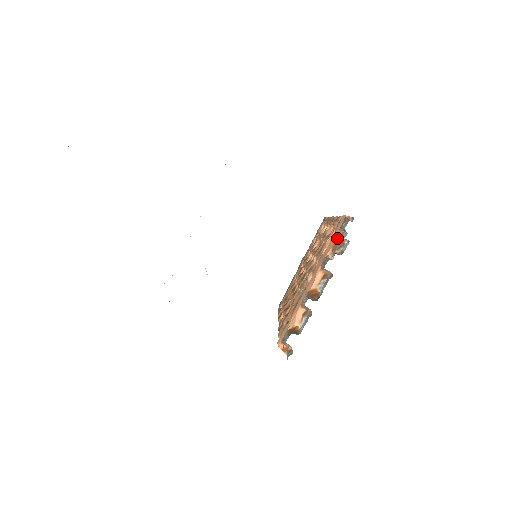
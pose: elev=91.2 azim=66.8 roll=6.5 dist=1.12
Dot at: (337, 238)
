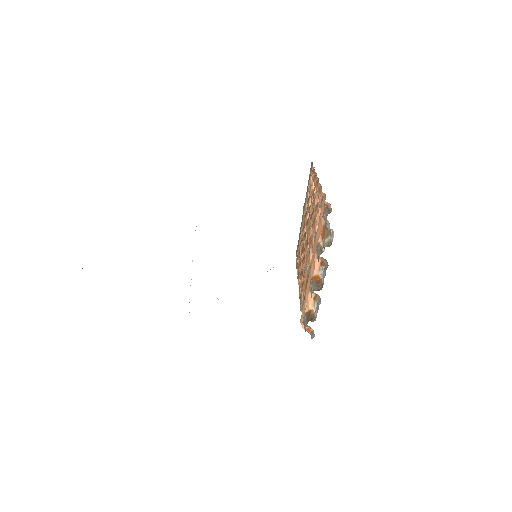
Dot at: (323, 225)
